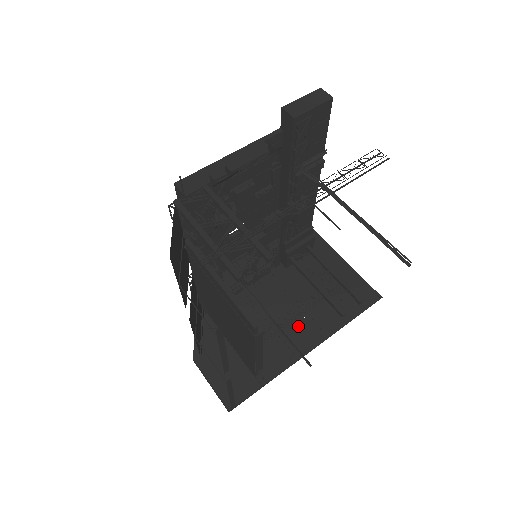
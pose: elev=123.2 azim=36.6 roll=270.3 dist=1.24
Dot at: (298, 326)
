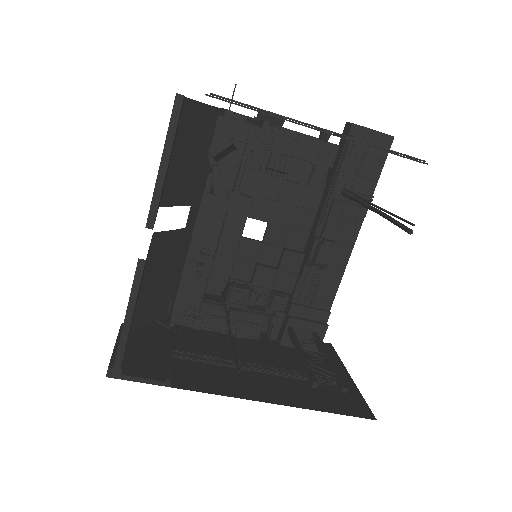
Dot at: (254, 378)
